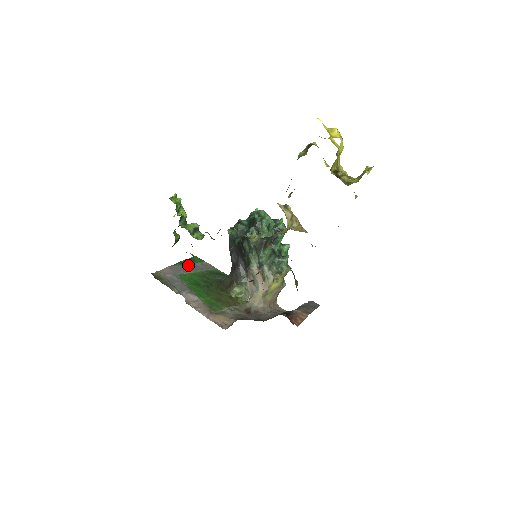
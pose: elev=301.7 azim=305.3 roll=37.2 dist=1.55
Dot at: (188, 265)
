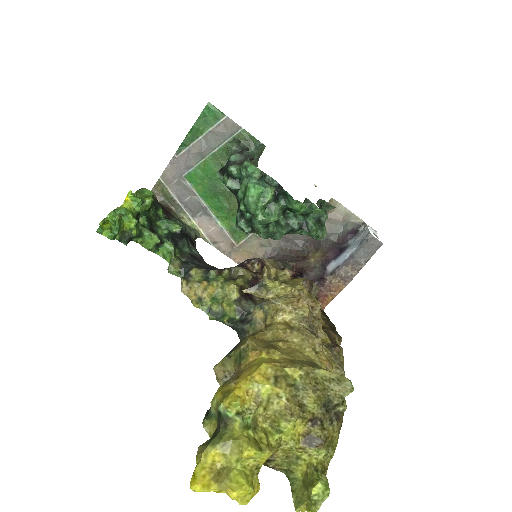
Dot at: (197, 141)
